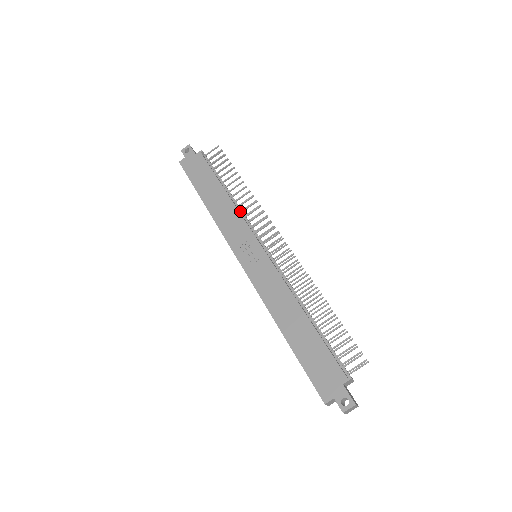
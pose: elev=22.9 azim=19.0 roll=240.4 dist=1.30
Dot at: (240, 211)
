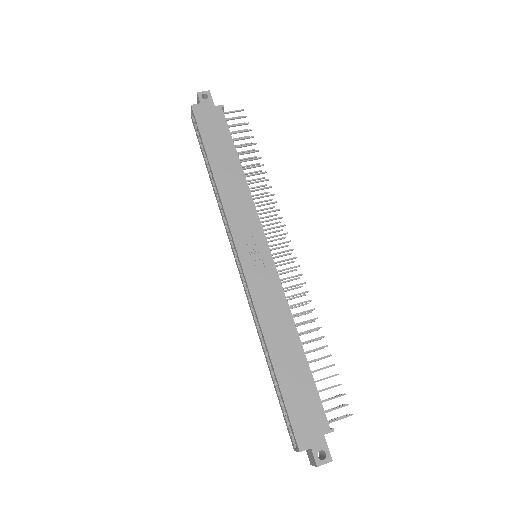
Dot at: occluded
